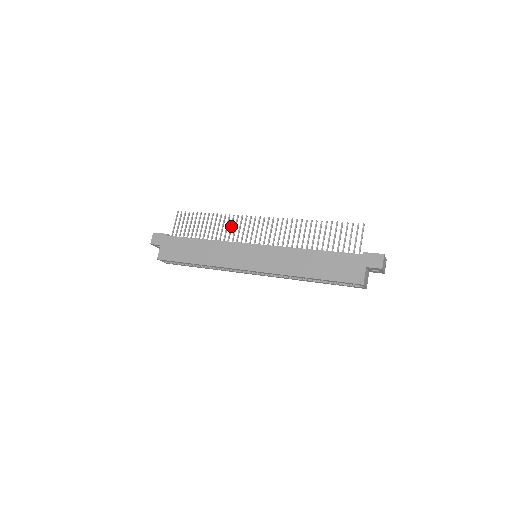
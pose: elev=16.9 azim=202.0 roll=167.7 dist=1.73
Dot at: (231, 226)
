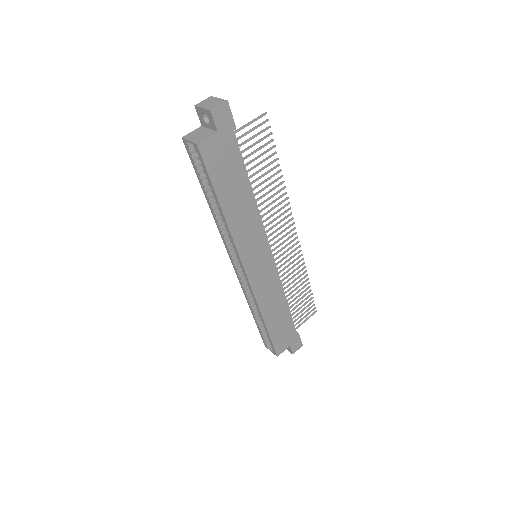
Dot at: occluded
